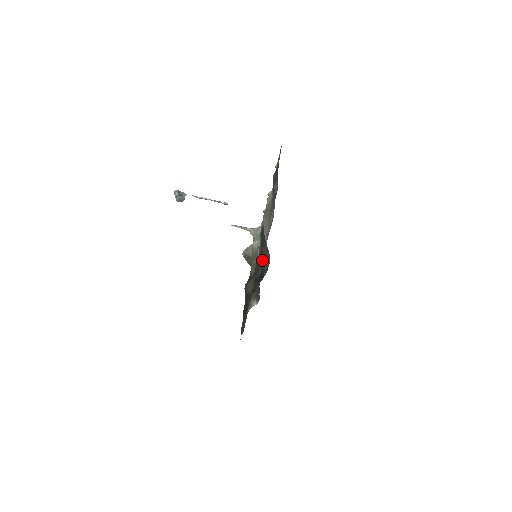
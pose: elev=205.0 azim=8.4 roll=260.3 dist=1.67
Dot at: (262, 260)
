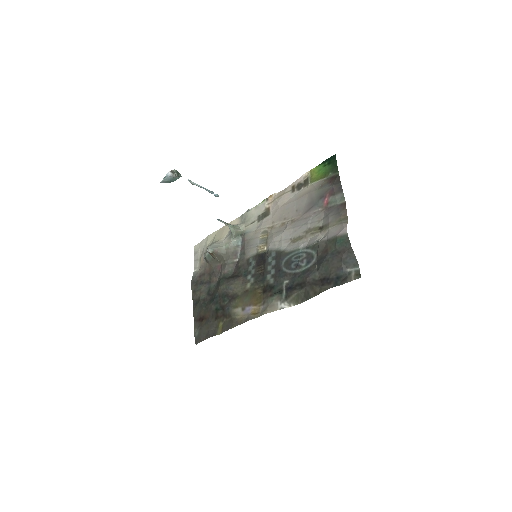
Dot at: (339, 266)
